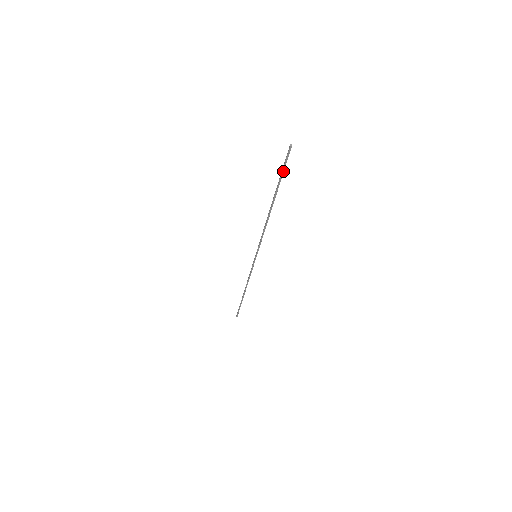
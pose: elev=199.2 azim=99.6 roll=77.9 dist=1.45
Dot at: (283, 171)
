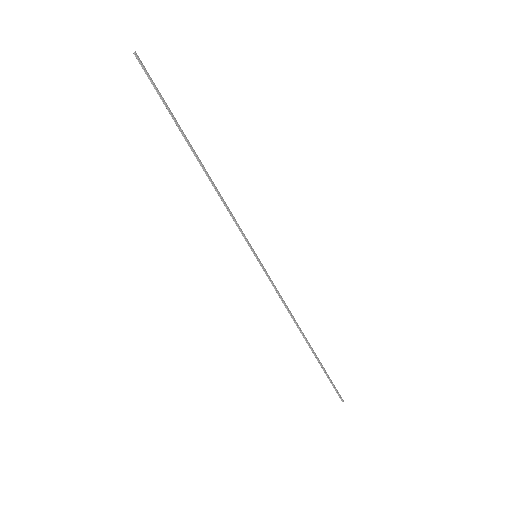
Dot at: (159, 94)
